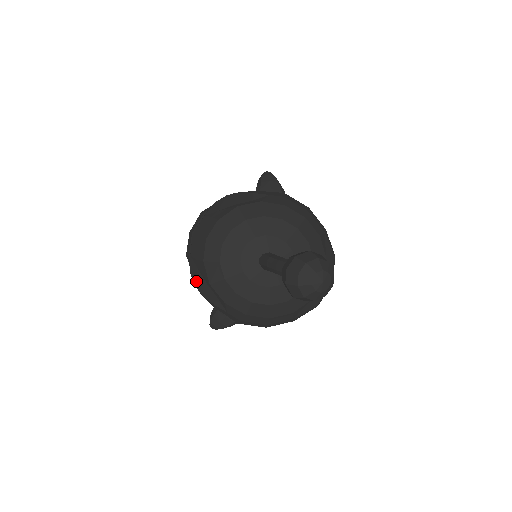
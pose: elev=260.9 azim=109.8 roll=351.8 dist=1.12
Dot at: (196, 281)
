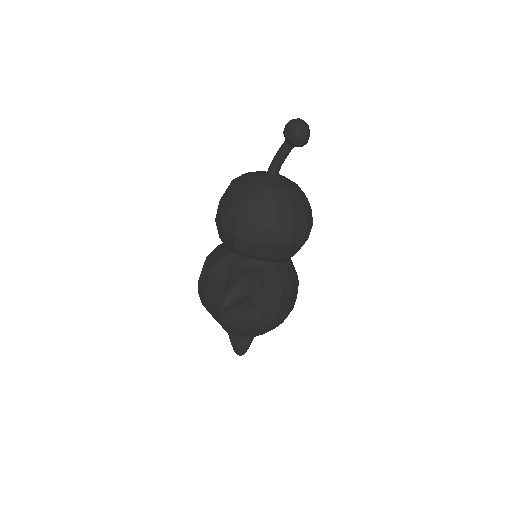
Dot at: (224, 206)
